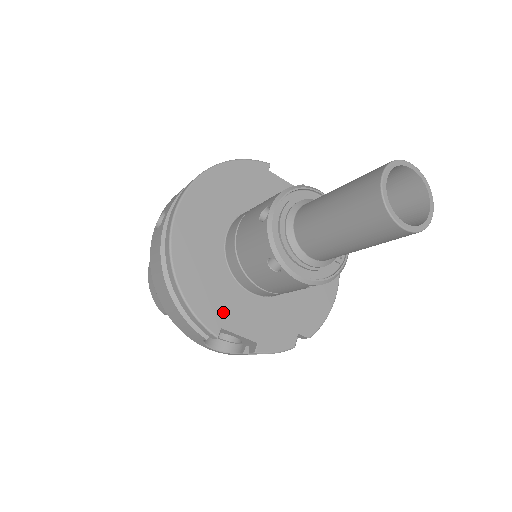
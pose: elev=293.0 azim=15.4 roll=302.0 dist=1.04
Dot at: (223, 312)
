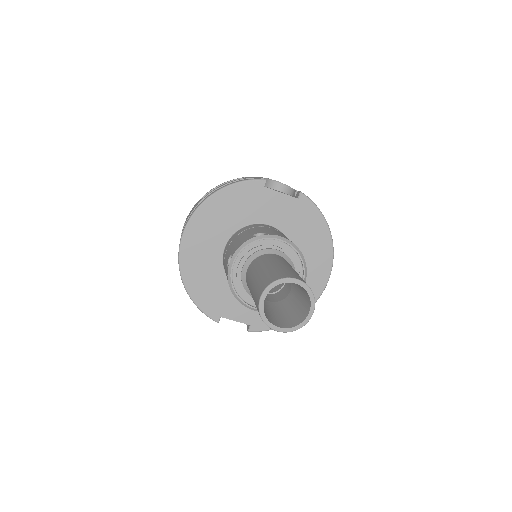
Dot at: (222, 306)
